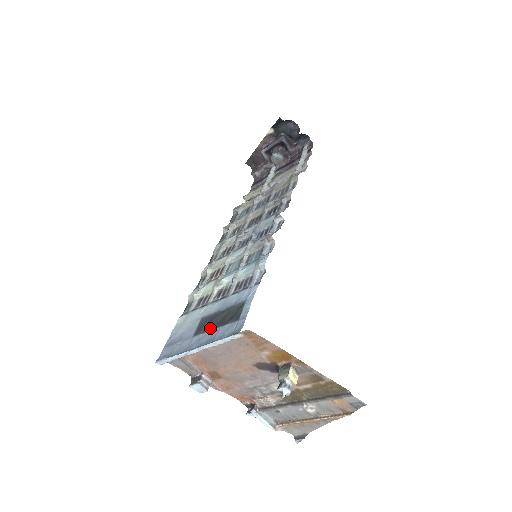
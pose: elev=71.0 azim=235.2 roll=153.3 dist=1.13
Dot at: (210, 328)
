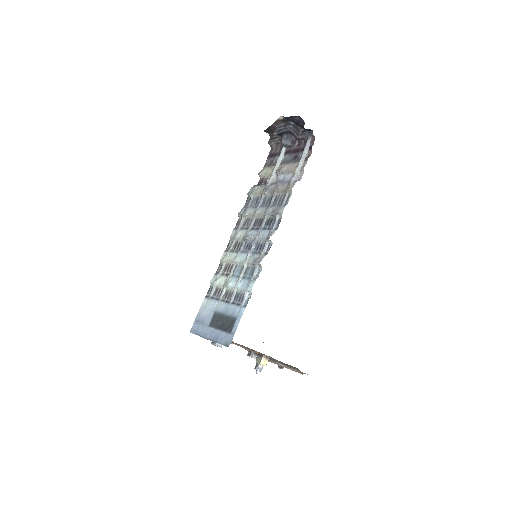
Dot at: (217, 327)
